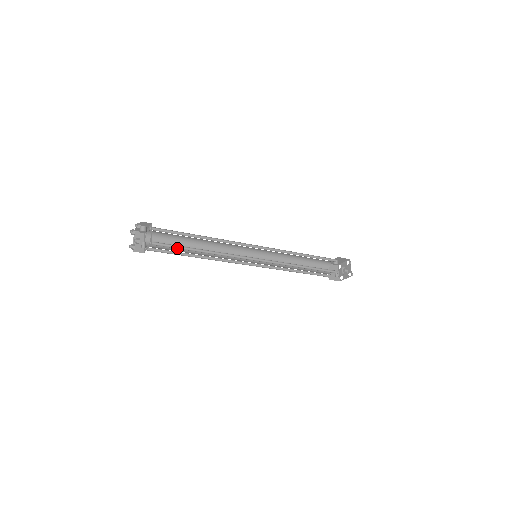
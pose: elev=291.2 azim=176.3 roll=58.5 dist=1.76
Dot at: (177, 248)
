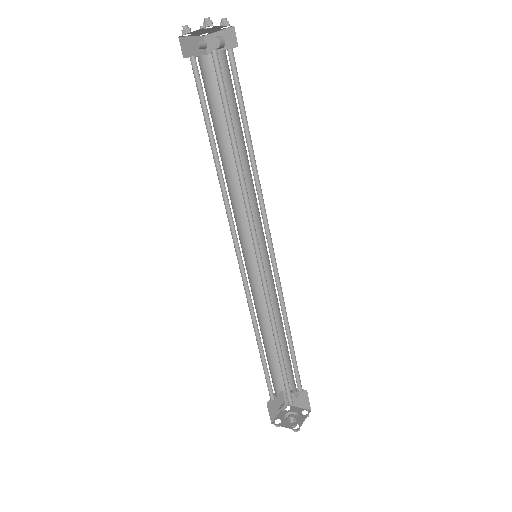
Dot at: (223, 104)
